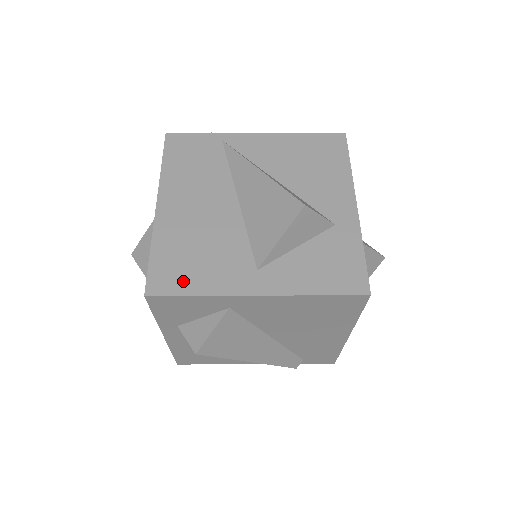
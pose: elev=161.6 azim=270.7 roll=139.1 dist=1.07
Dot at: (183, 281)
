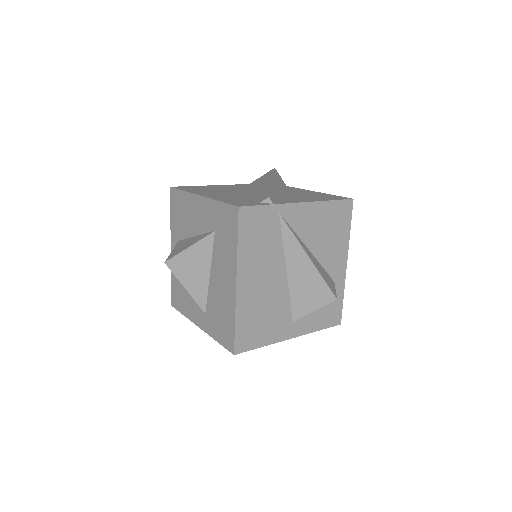
Dot at: (255, 340)
